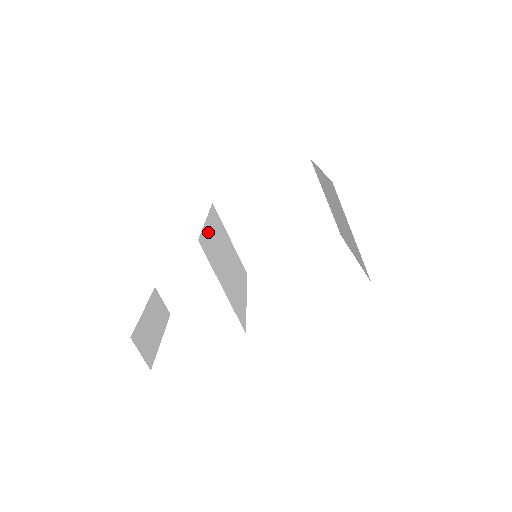
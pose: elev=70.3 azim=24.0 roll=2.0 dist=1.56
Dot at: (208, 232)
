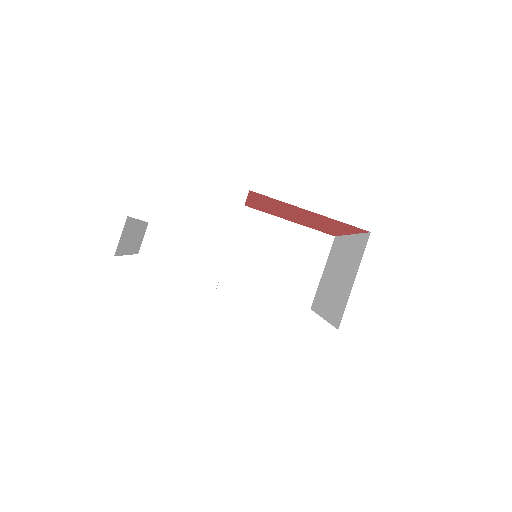
Dot at: occluded
